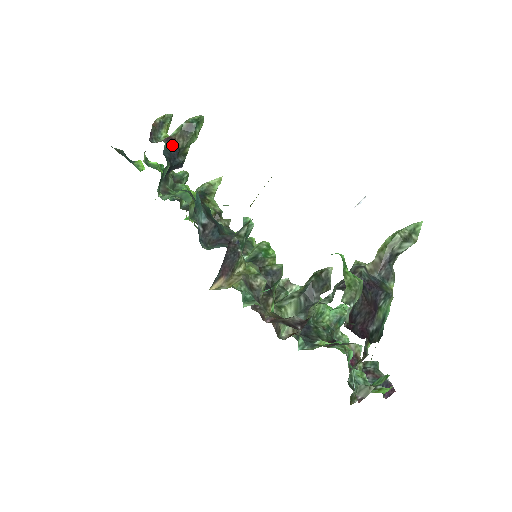
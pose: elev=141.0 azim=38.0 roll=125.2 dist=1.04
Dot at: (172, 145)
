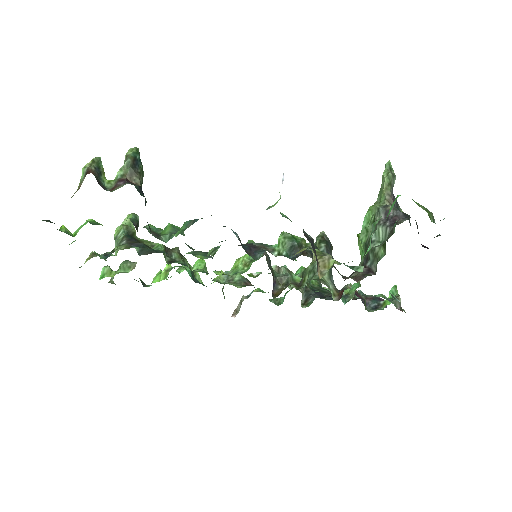
Dot at: (135, 185)
